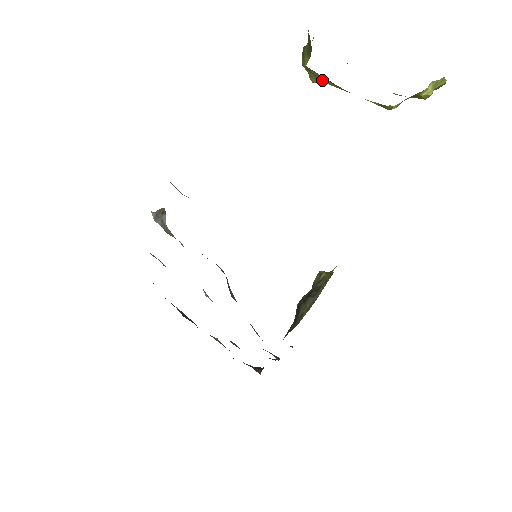
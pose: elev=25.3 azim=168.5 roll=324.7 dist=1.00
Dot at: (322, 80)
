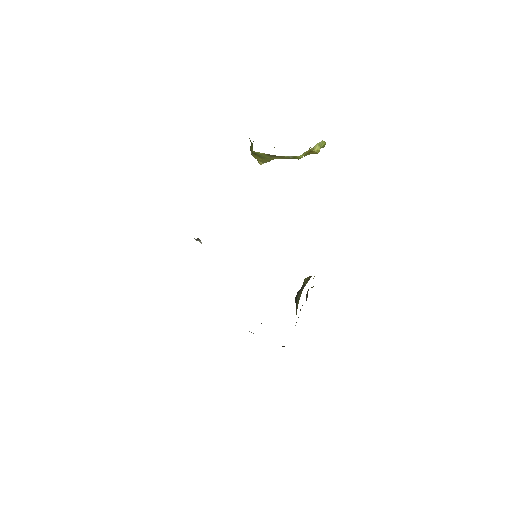
Dot at: (263, 157)
